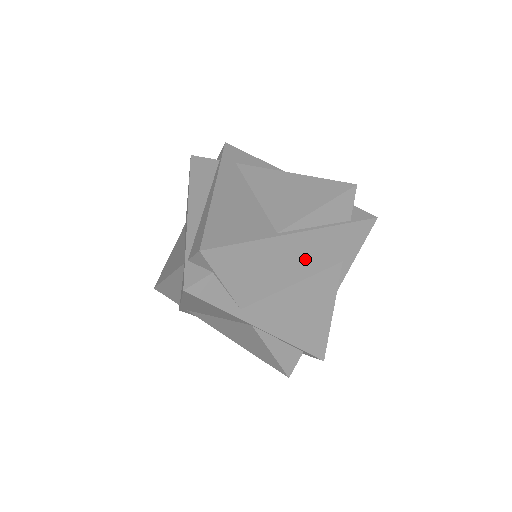
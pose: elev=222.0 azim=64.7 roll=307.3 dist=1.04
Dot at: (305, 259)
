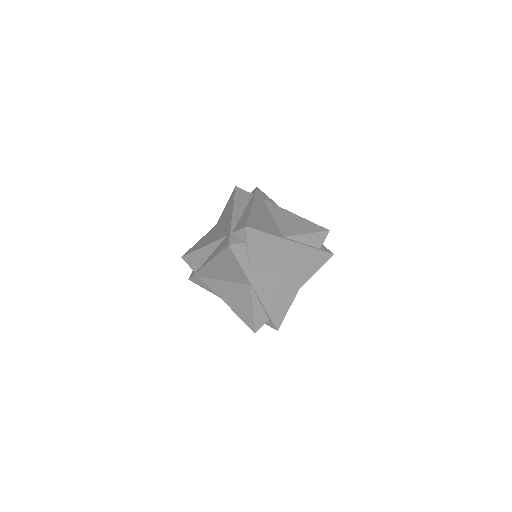
Dot at: (291, 259)
